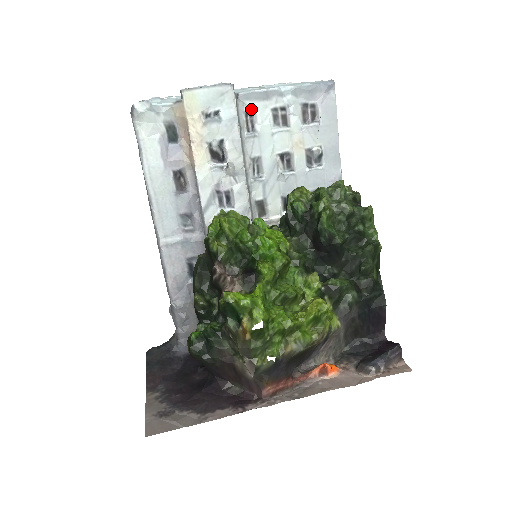
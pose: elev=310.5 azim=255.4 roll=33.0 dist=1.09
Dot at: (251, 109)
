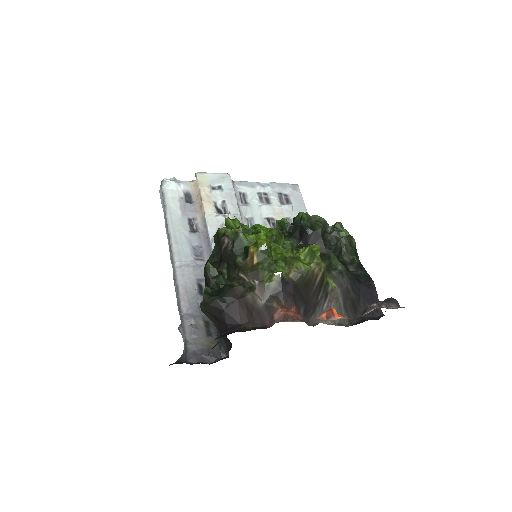
Dot at: (243, 191)
